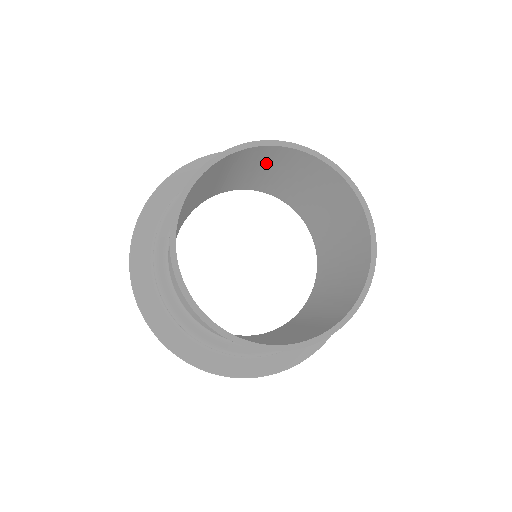
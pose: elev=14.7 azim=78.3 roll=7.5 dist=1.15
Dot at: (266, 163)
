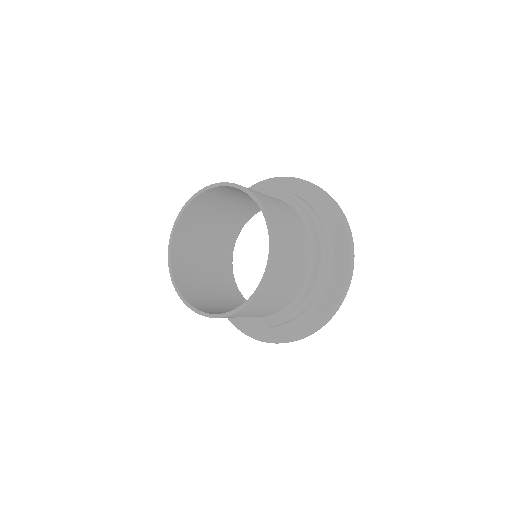
Dot at: (212, 208)
